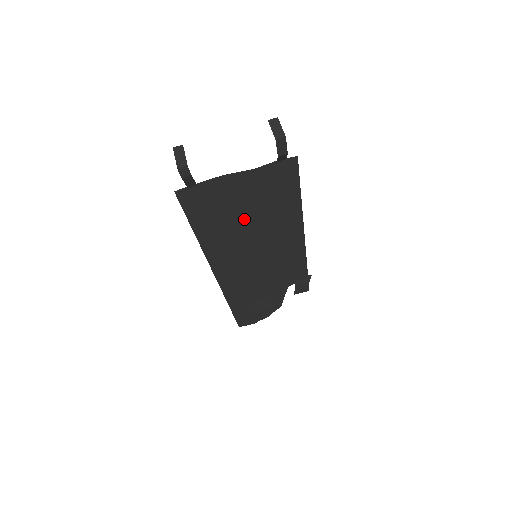
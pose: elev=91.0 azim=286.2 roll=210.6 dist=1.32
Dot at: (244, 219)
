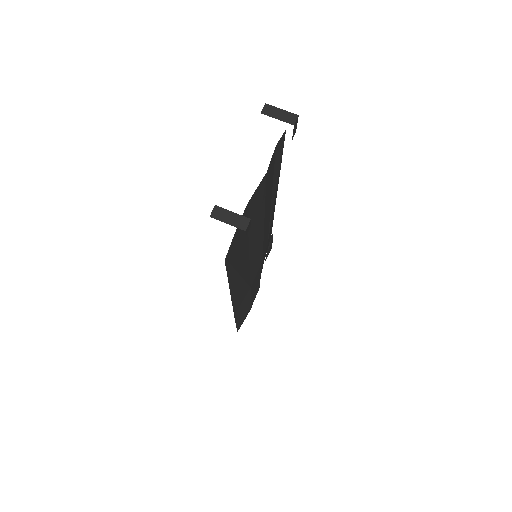
Dot at: (255, 231)
